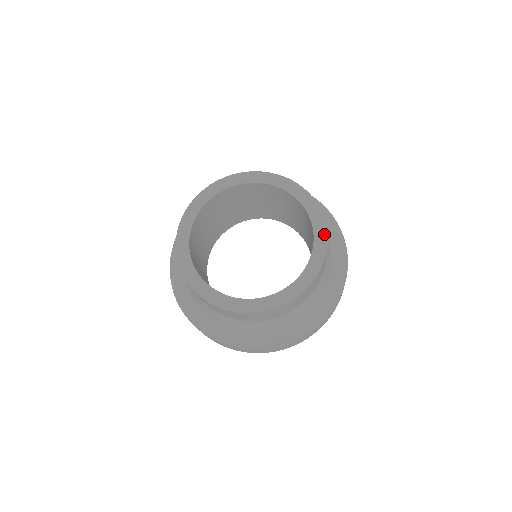
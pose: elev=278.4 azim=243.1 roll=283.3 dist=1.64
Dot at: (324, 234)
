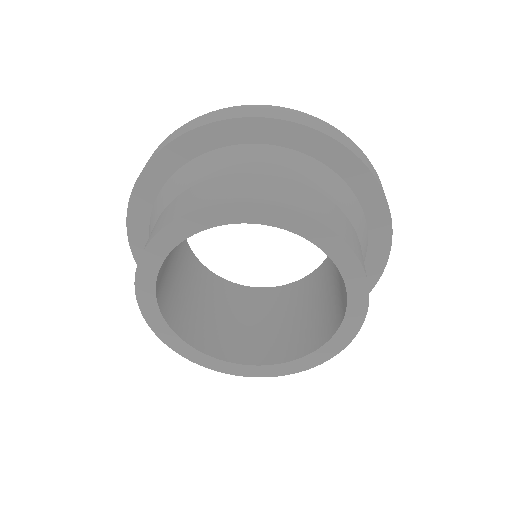
Dot at: (308, 366)
